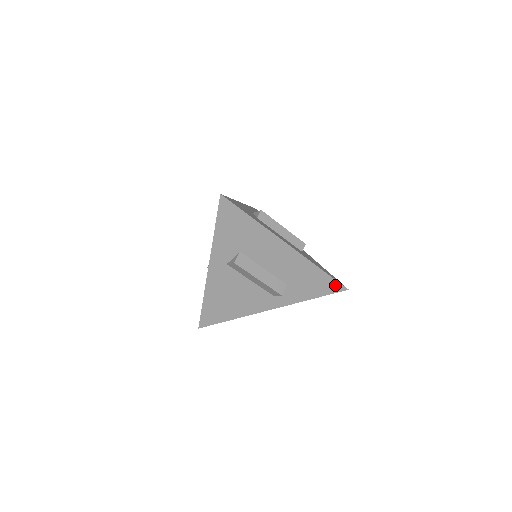
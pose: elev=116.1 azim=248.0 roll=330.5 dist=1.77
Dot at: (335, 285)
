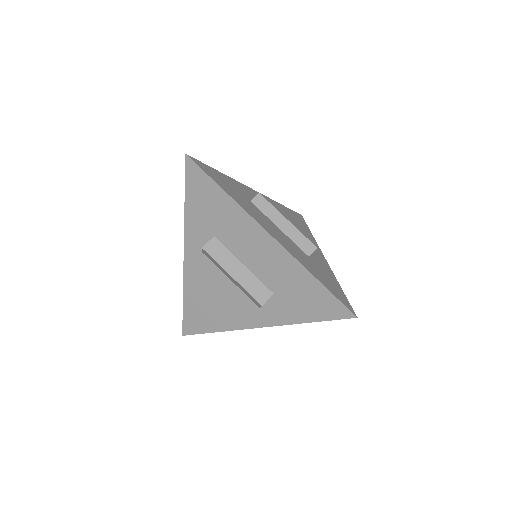
Dot at: (337, 306)
